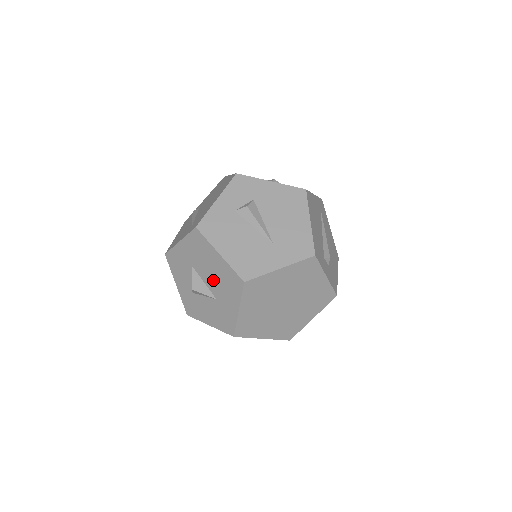
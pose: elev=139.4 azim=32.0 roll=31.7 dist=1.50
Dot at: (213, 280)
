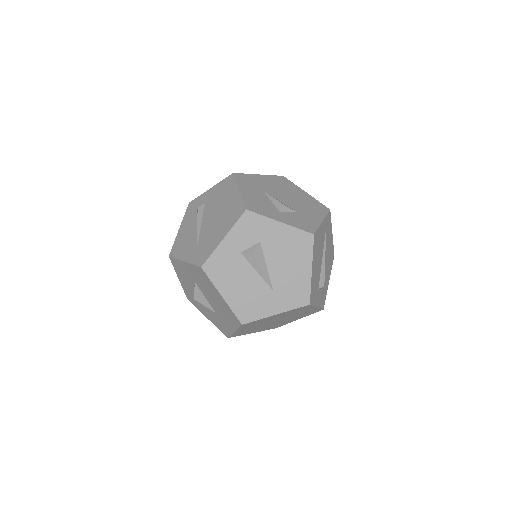
Dot at: (214, 303)
